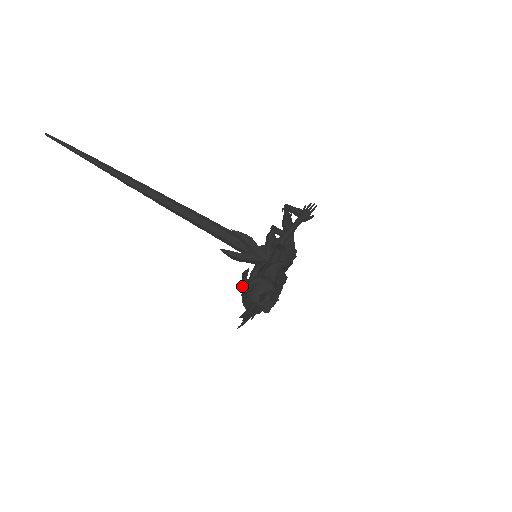
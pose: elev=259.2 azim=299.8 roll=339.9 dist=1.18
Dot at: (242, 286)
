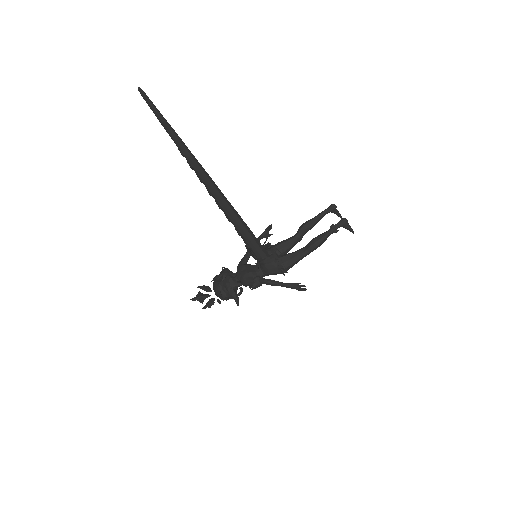
Dot at: (221, 272)
